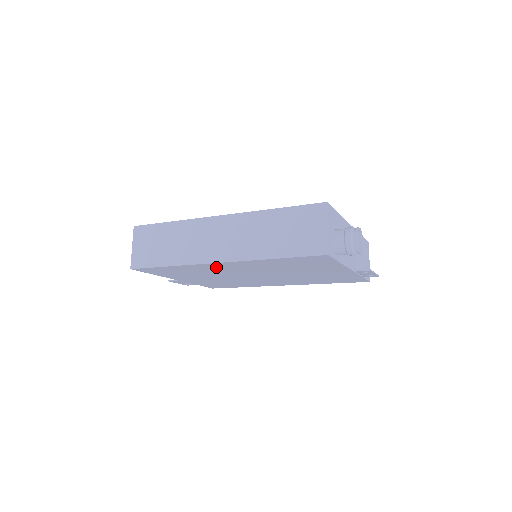
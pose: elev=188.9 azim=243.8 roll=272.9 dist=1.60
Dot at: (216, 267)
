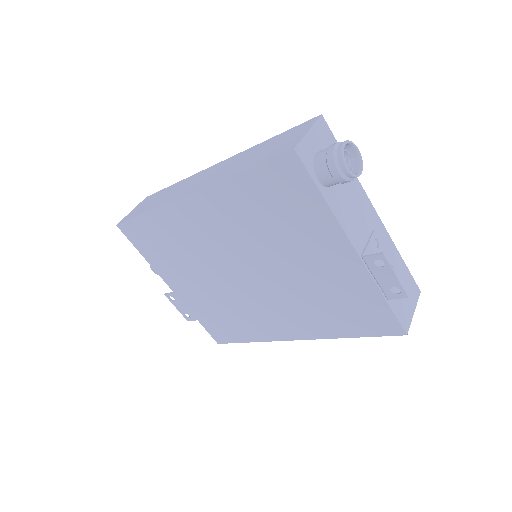
Dot at: (190, 221)
